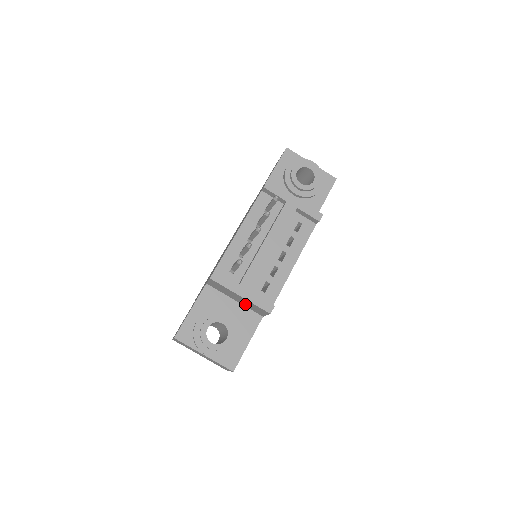
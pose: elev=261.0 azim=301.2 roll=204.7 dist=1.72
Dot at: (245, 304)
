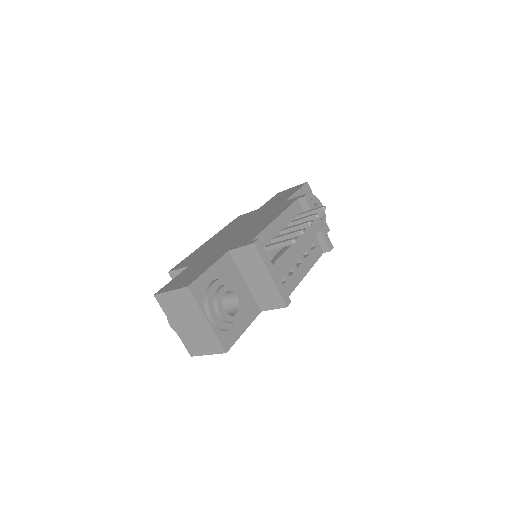
Dot at: (257, 289)
